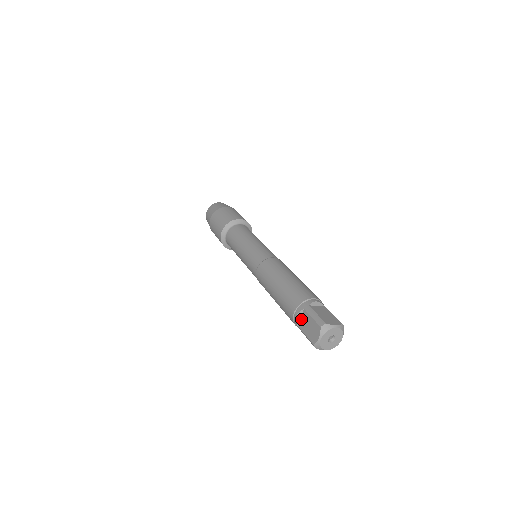
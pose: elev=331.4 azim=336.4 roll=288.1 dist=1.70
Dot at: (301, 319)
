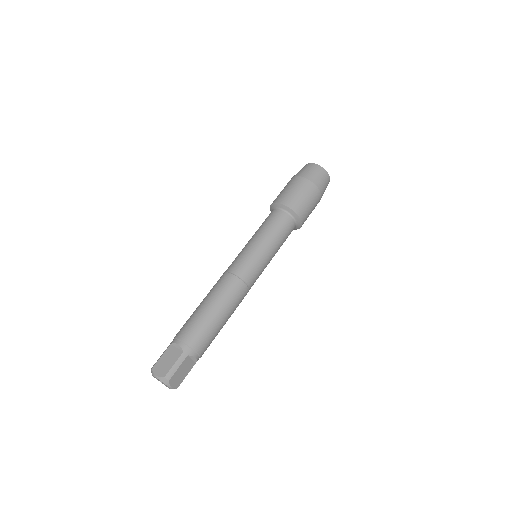
Dot at: occluded
